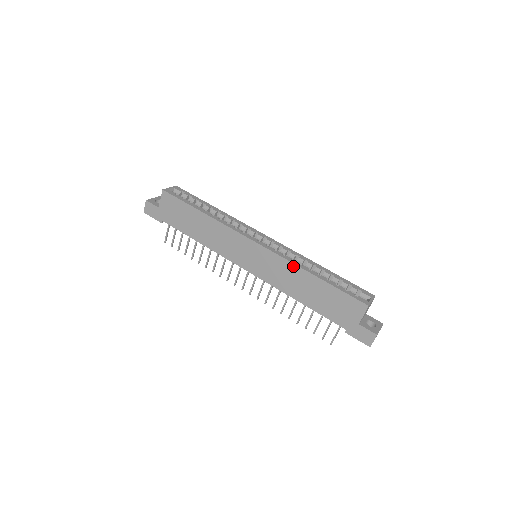
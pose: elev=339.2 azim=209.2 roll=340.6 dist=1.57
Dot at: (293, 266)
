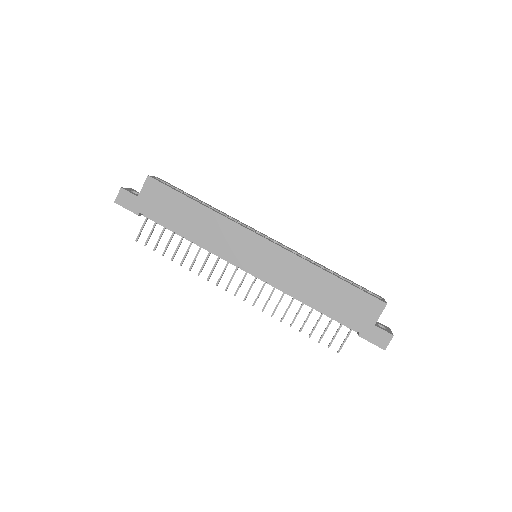
Dot at: (306, 263)
